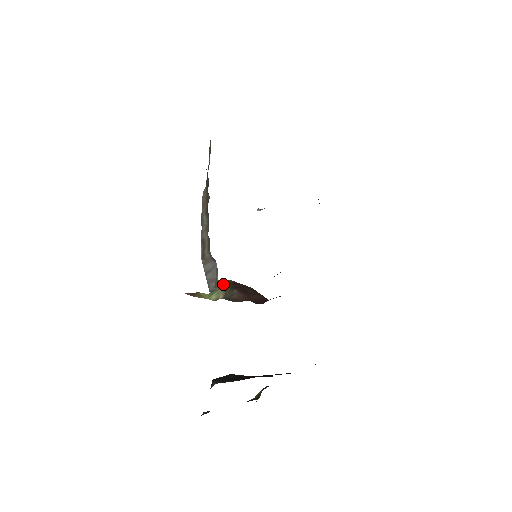
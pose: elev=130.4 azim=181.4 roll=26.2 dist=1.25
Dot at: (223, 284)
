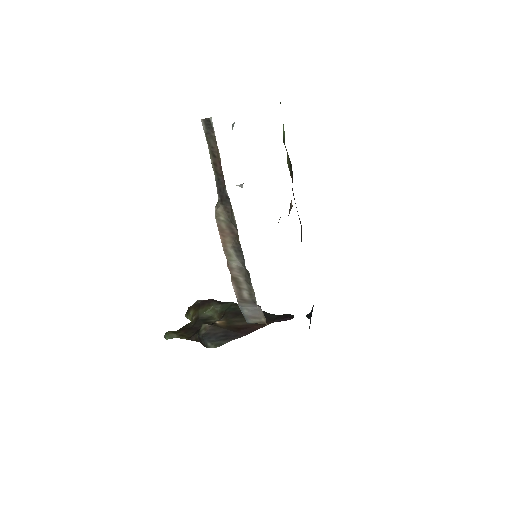
Dot at: (267, 324)
